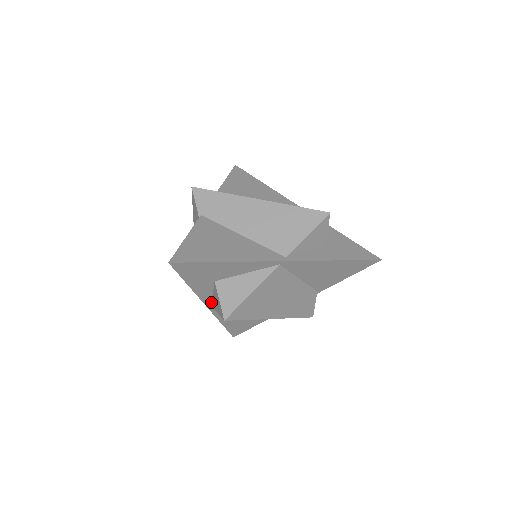
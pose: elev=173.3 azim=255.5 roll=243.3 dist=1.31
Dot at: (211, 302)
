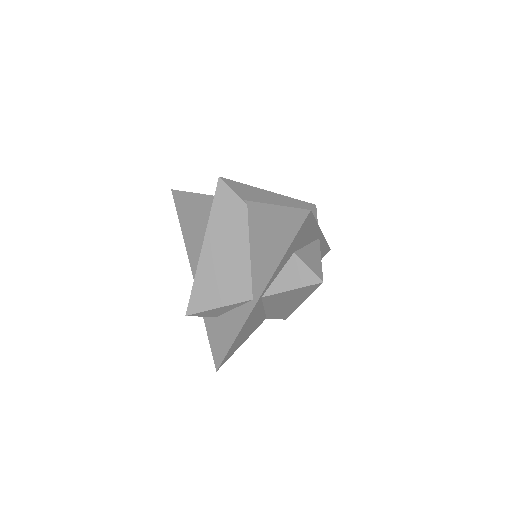
Dot at: (266, 291)
